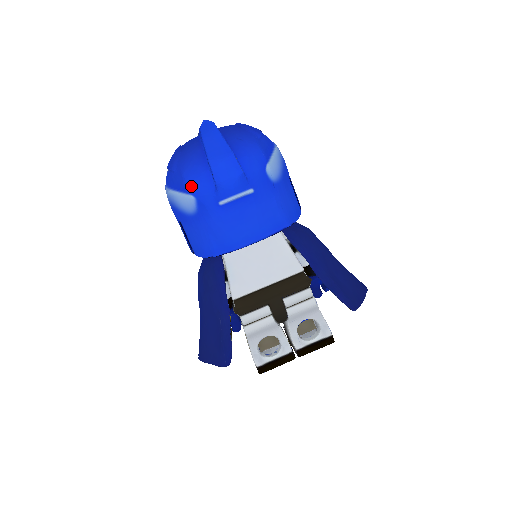
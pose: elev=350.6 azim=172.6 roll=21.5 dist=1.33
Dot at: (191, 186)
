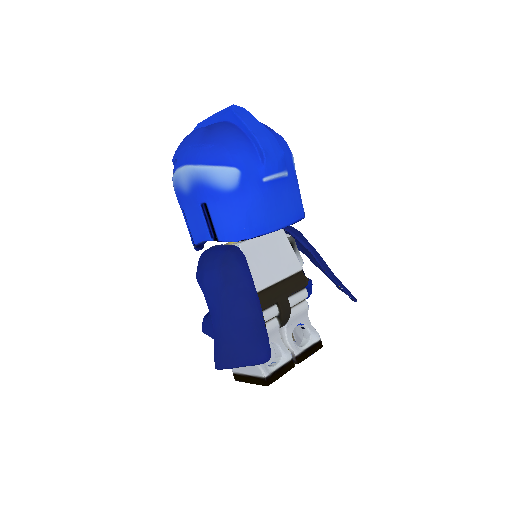
Dot at: (236, 159)
